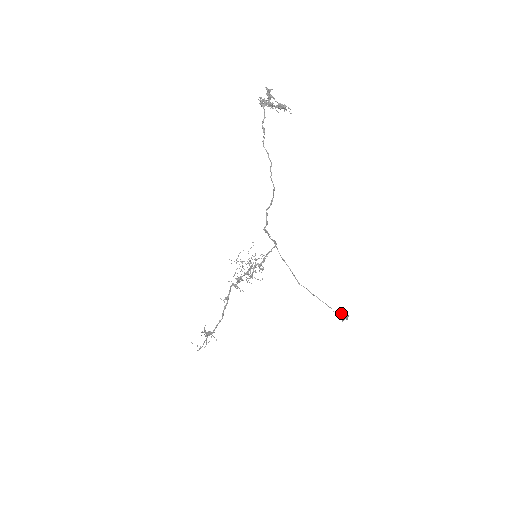
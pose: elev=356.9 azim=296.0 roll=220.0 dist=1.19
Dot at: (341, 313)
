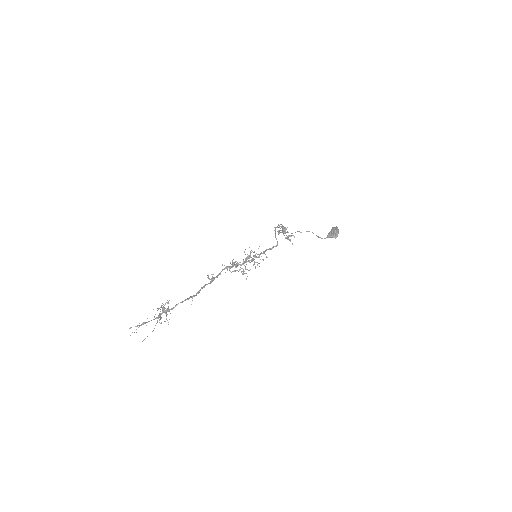
Dot at: (333, 229)
